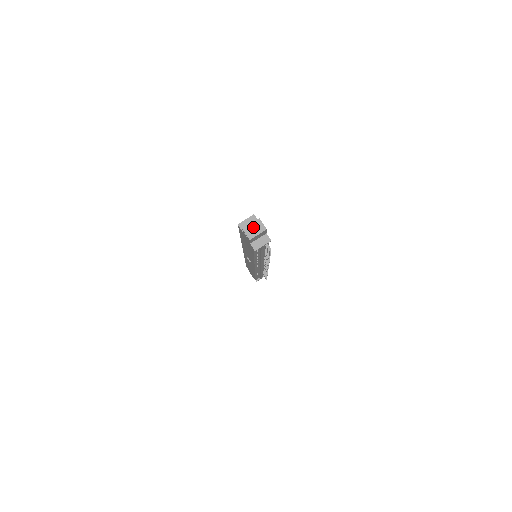
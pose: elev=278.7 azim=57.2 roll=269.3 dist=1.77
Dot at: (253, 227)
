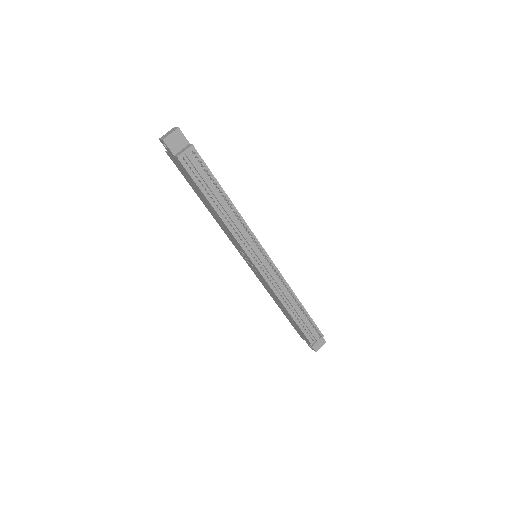
Dot at: (168, 133)
